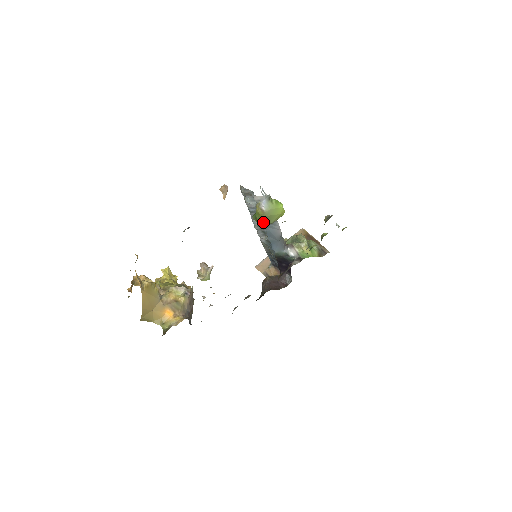
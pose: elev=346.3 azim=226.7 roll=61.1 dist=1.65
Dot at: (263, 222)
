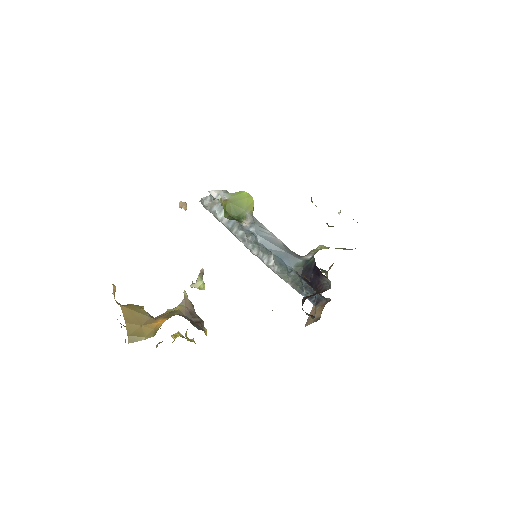
Dot at: (235, 212)
